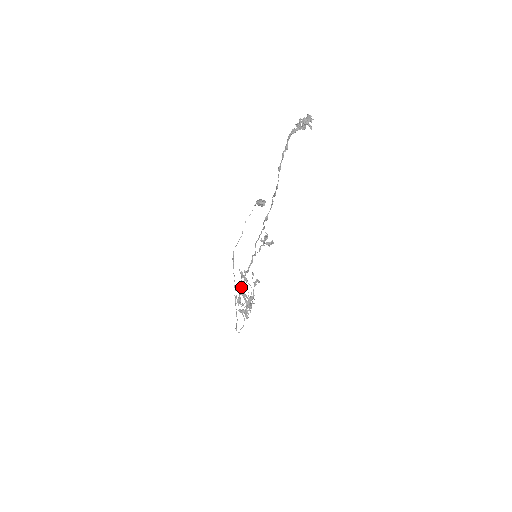
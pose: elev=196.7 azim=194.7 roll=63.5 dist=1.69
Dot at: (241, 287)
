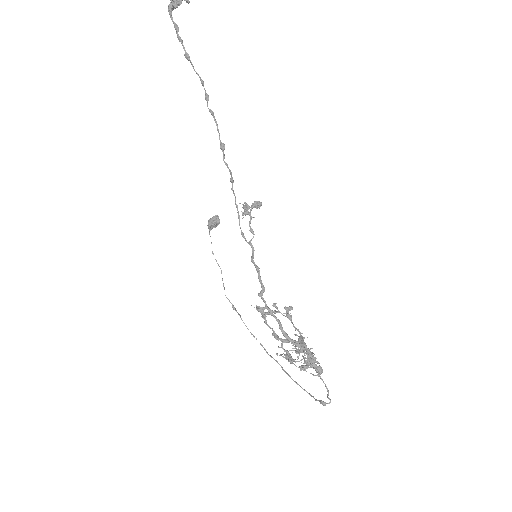
Dot at: (275, 334)
